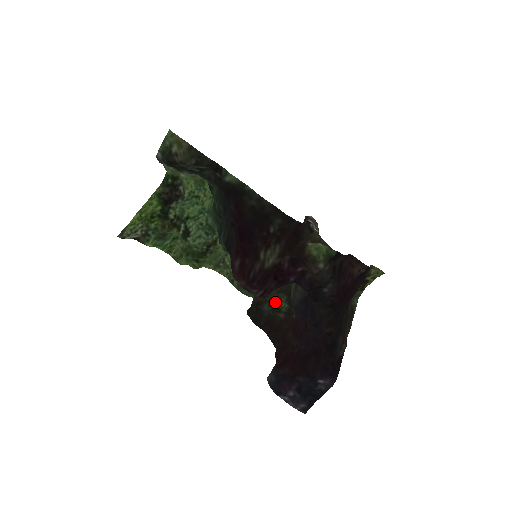
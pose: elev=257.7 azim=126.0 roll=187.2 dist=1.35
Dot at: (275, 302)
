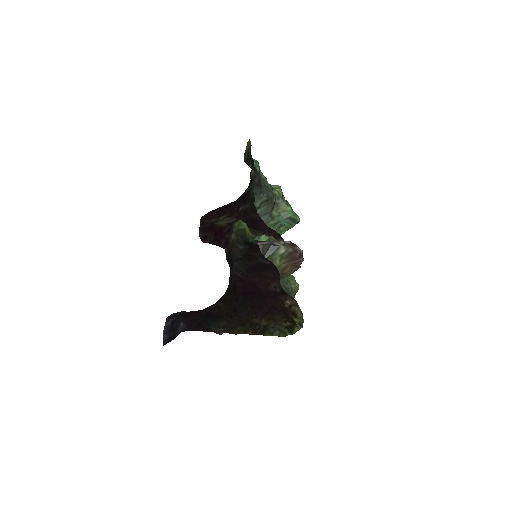
Dot at: occluded
